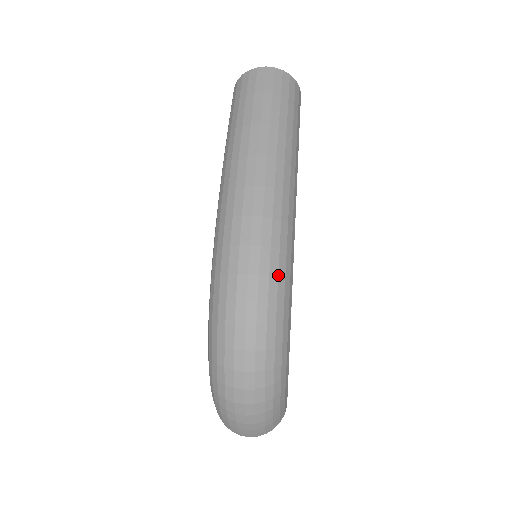
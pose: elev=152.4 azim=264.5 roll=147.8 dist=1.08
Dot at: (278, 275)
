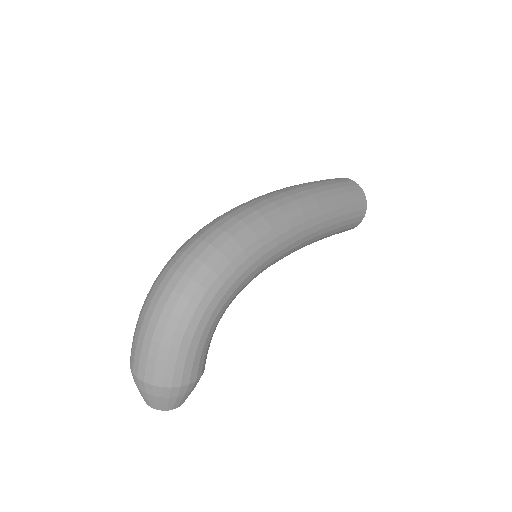
Dot at: (254, 231)
